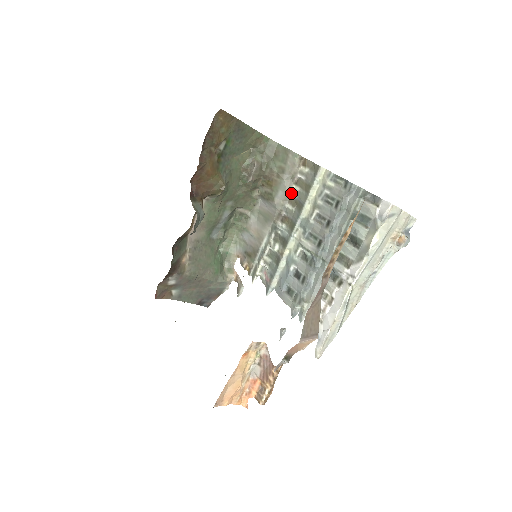
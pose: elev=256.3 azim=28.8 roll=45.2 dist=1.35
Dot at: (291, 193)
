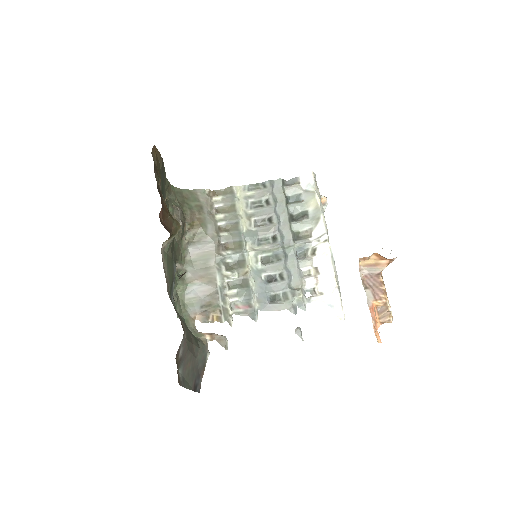
Dot at: (217, 223)
